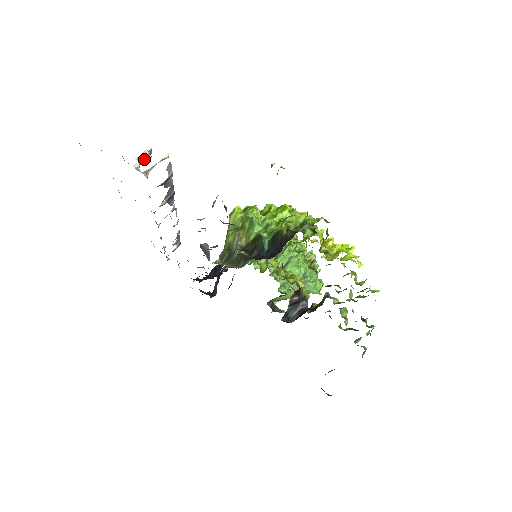
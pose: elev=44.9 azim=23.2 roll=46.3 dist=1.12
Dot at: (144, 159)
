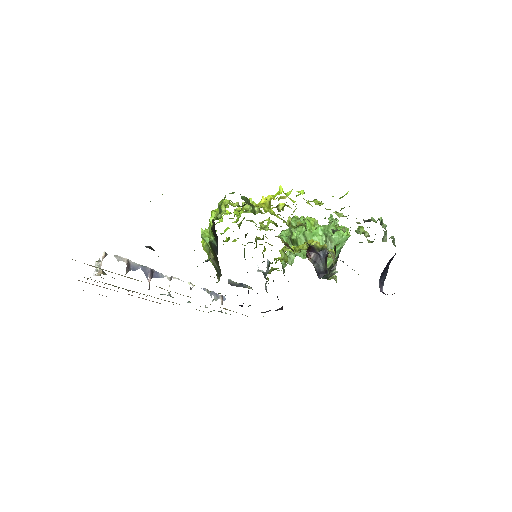
Dot at: (98, 267)
